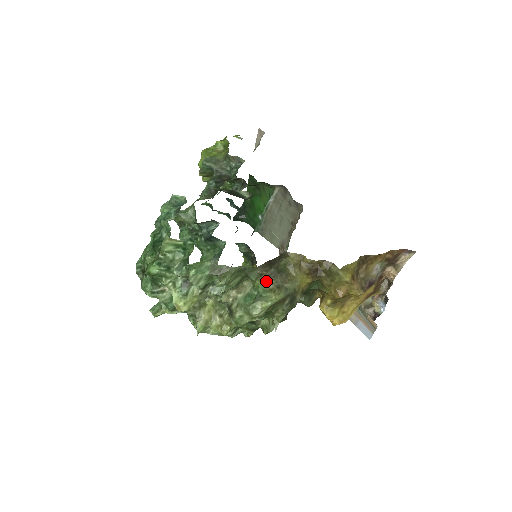
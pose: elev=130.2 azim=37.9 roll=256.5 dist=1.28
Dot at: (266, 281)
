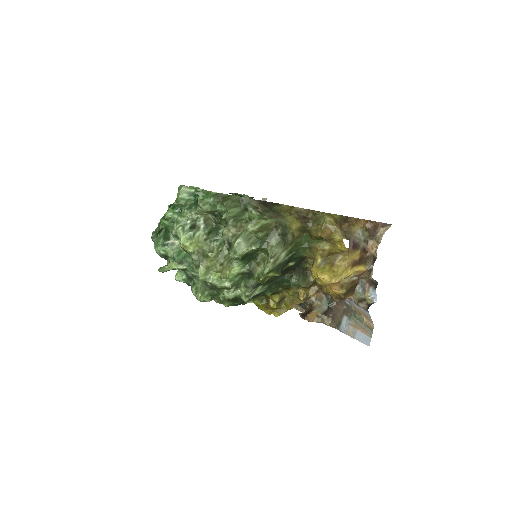
Dot at: (261, 213)
